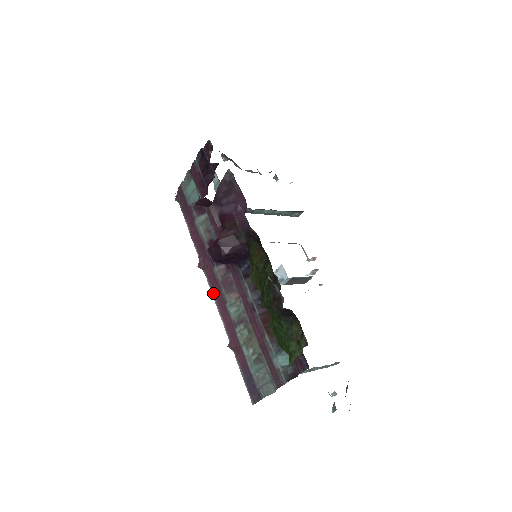
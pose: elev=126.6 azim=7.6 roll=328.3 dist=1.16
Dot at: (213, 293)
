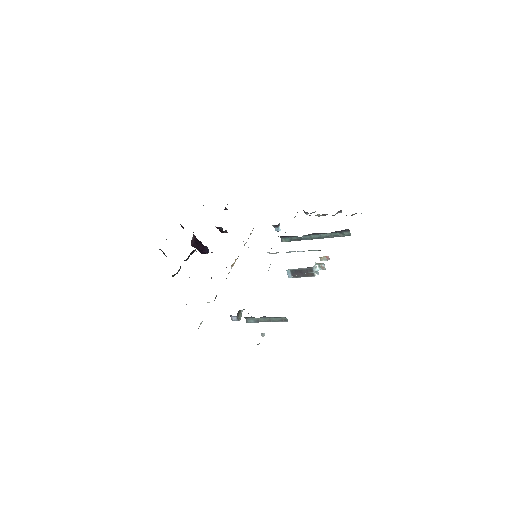
Dot at: occluded
